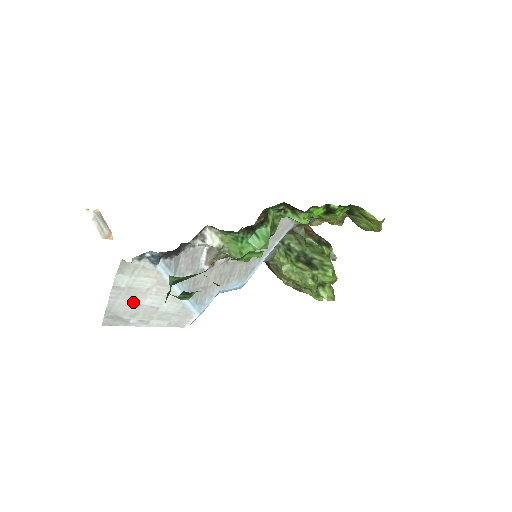
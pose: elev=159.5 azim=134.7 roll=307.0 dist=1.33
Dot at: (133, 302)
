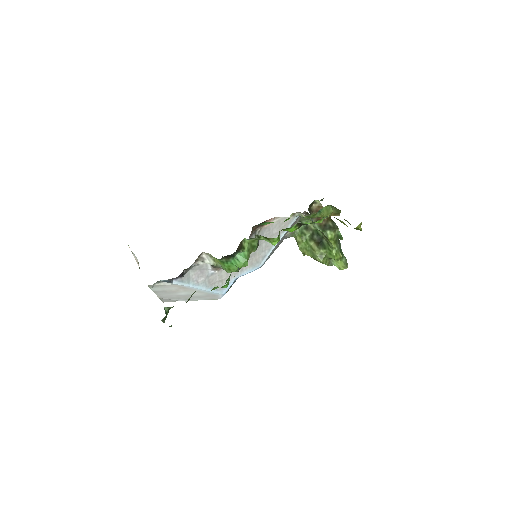
Dot at: (173, 295)
